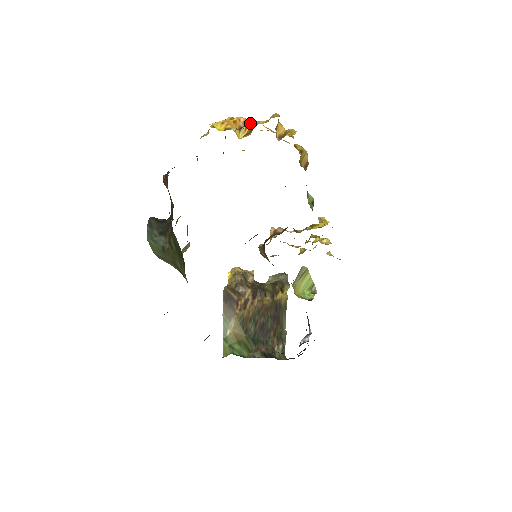
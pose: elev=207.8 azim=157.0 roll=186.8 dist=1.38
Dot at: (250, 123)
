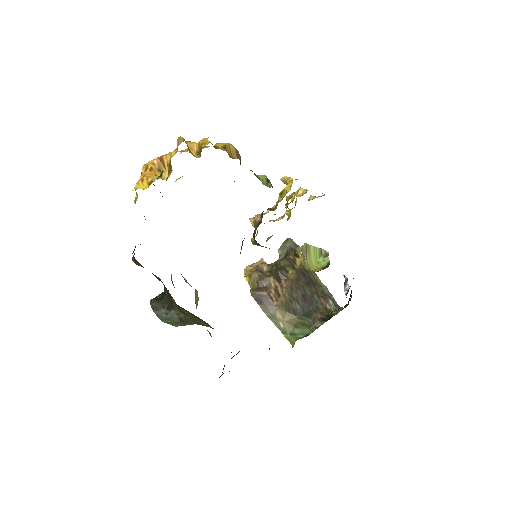
Dot at: (164, 159)
